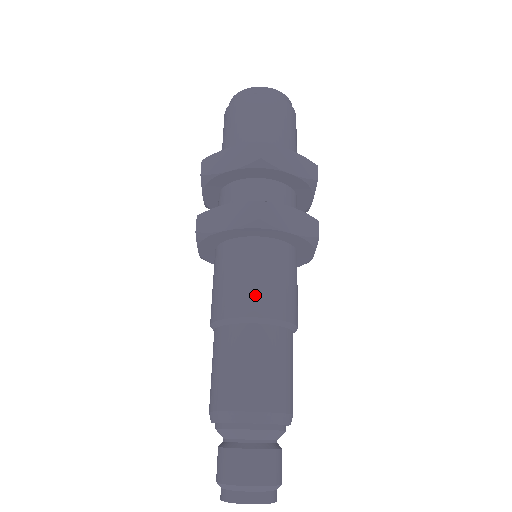
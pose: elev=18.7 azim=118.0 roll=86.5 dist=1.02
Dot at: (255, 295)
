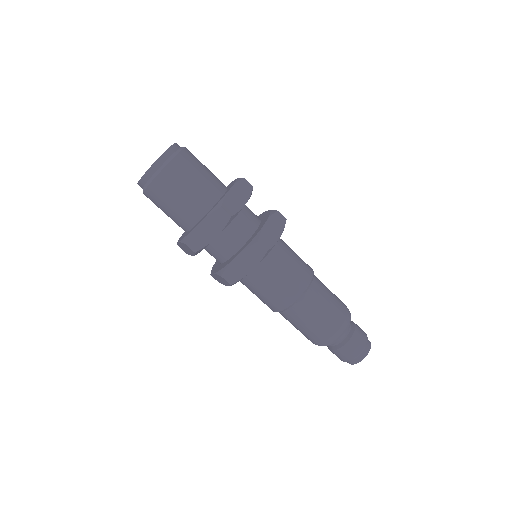
Dot at: (271, 302)
